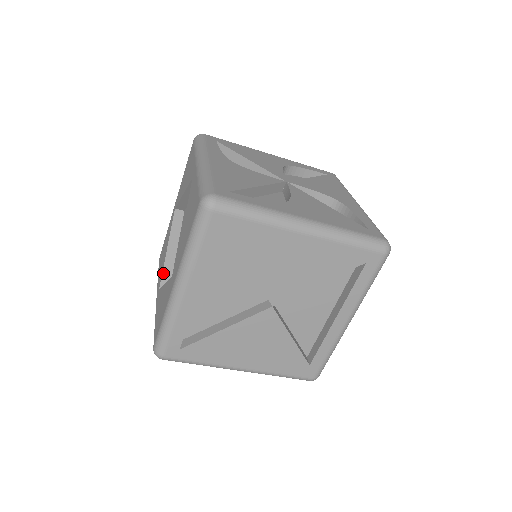
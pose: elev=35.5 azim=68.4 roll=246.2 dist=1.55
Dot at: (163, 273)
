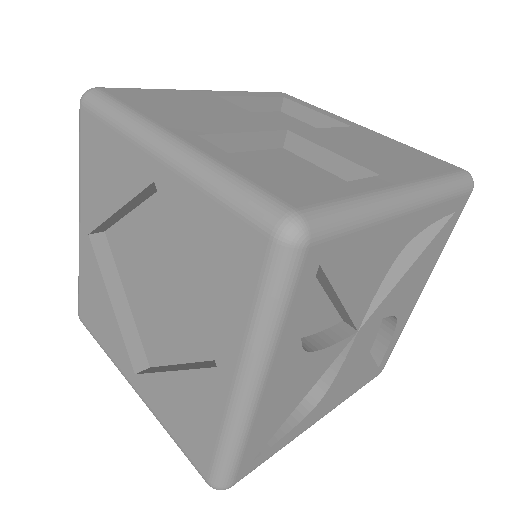
Dot at: (99, 226)
